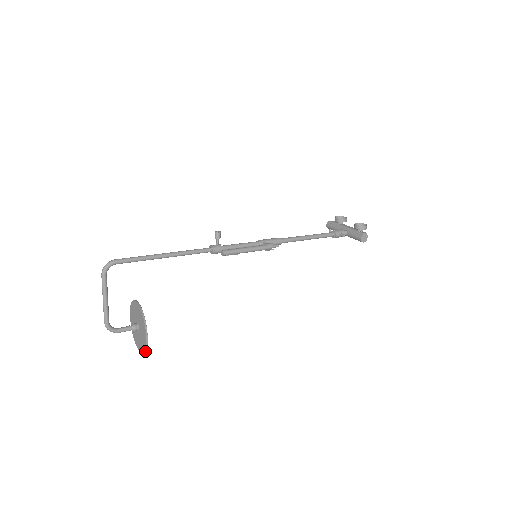
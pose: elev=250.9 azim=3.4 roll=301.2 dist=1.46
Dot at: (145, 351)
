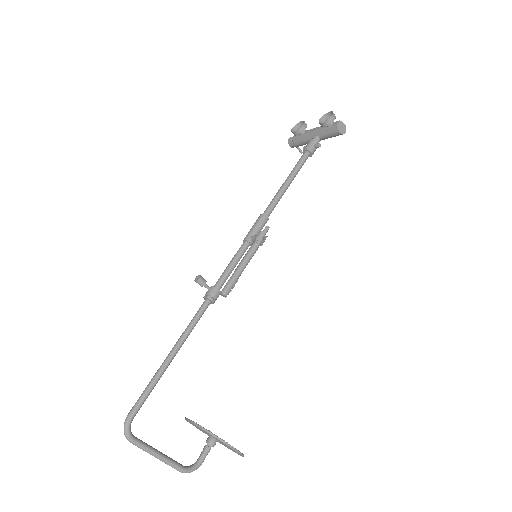
Dot at: (243, 456)
